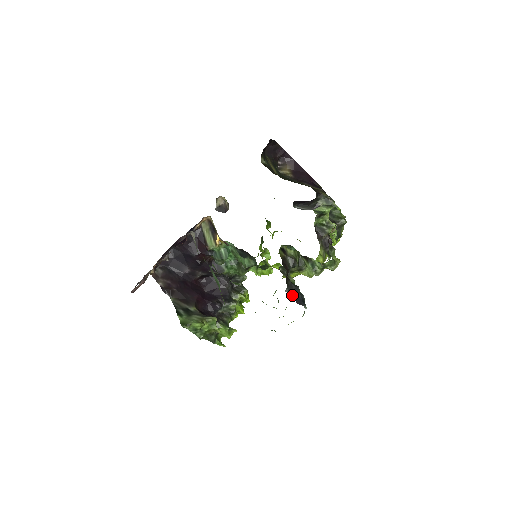
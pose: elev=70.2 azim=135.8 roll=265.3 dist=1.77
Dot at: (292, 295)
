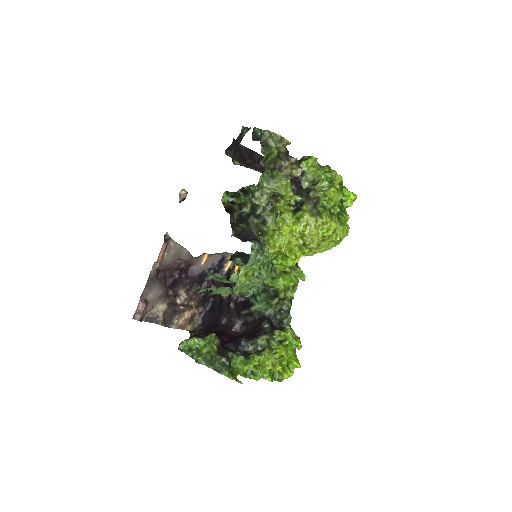
Dot at: (239, 237)
